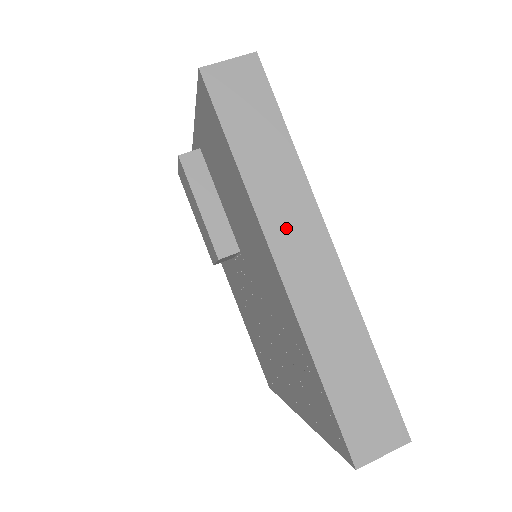
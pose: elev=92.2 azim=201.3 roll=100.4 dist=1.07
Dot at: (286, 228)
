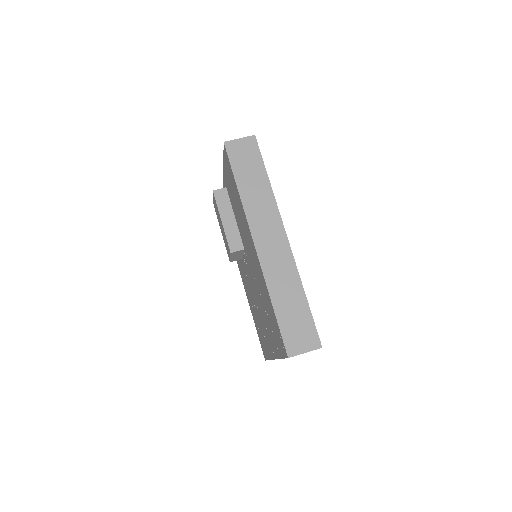
Dot at: (262, 225)
